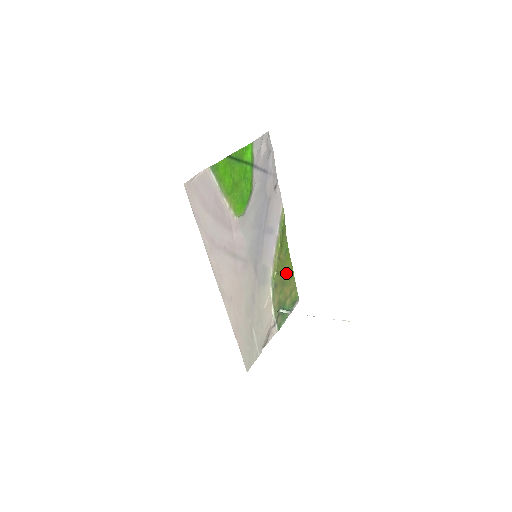
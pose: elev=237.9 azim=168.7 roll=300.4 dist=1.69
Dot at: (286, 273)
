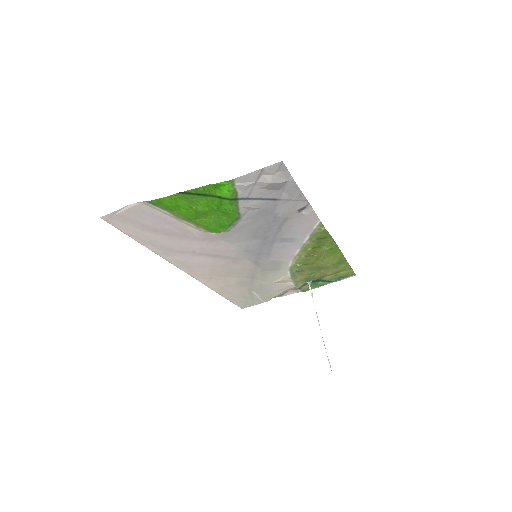
Dot at: (328, 262)
